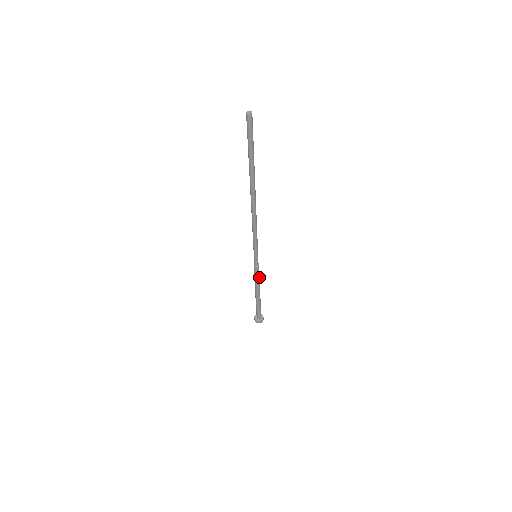
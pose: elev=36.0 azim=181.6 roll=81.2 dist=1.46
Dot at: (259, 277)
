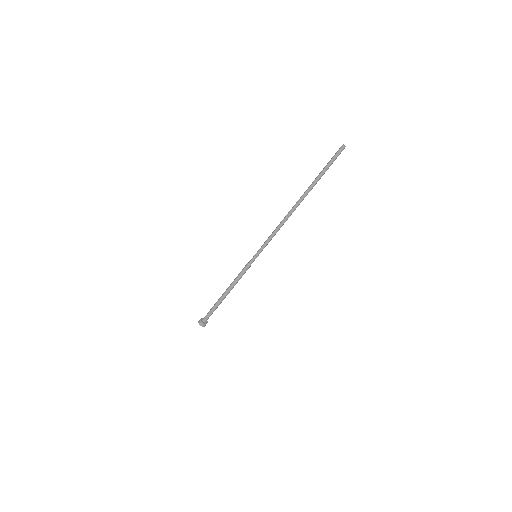
Dot at: (241, 277)
